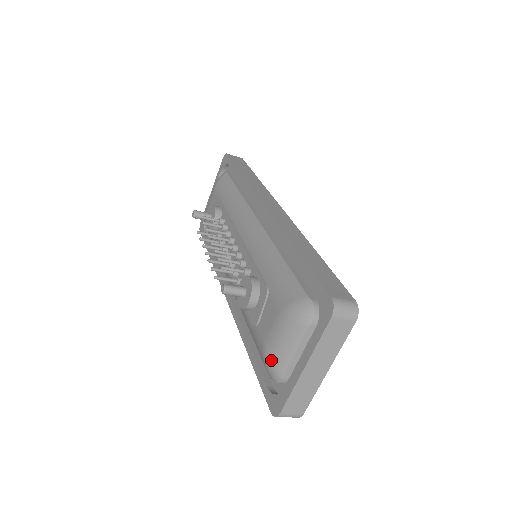
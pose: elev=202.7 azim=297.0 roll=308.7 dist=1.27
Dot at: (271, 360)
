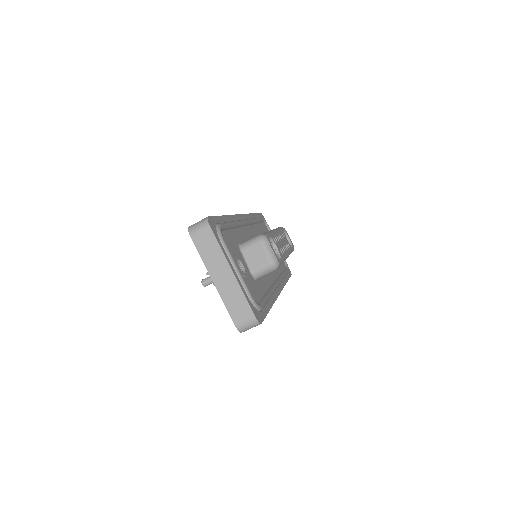
Dot at: occluded
